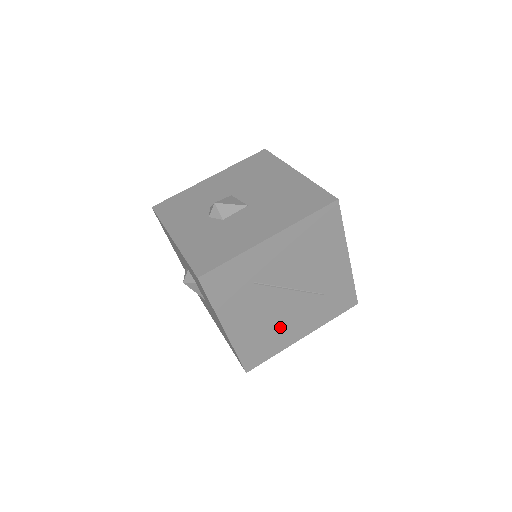
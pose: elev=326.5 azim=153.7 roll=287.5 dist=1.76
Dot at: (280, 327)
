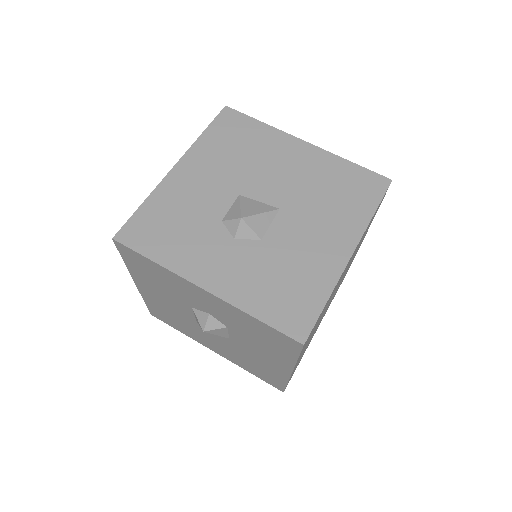
Dot at: occluded
